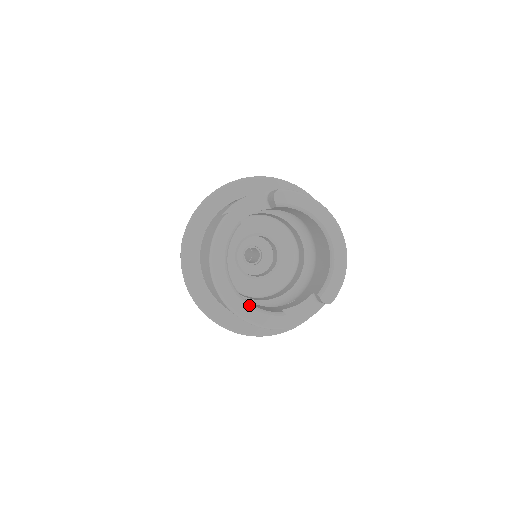
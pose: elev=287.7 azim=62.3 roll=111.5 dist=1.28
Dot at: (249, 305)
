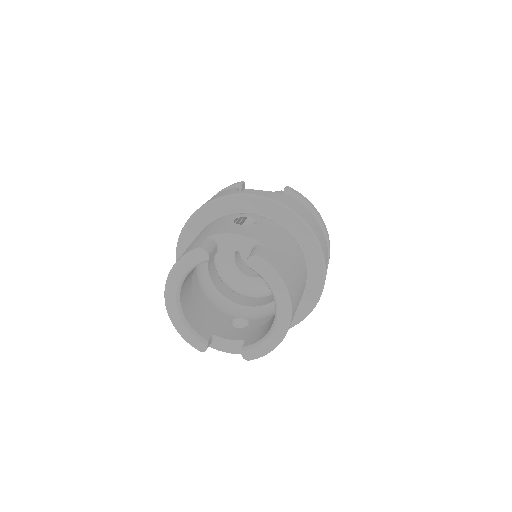
Dot at: (183, 320)
